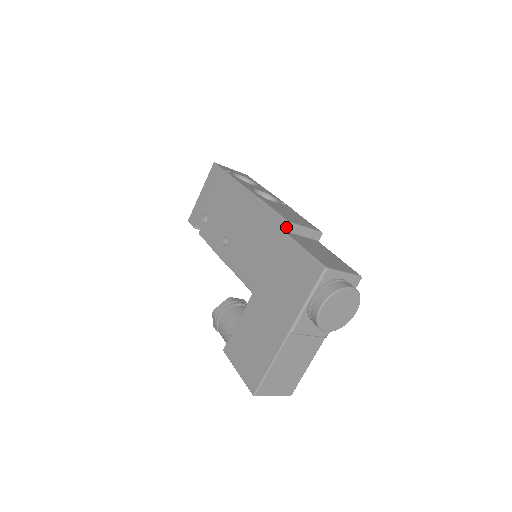
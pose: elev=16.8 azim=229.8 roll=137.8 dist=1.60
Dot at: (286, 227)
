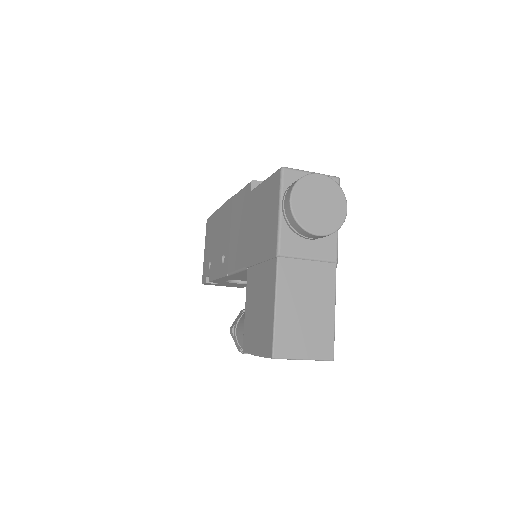
Dot at: (253, 187)
